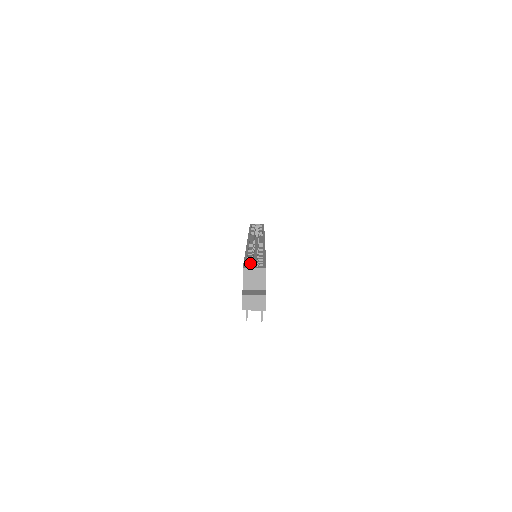
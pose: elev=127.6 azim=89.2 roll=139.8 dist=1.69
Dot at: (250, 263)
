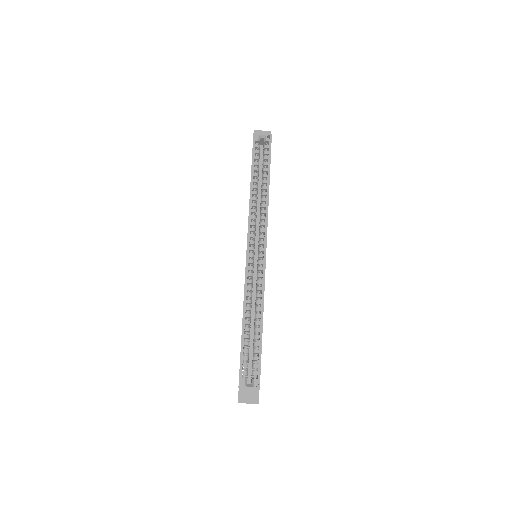
Dot at: (246, 359)
